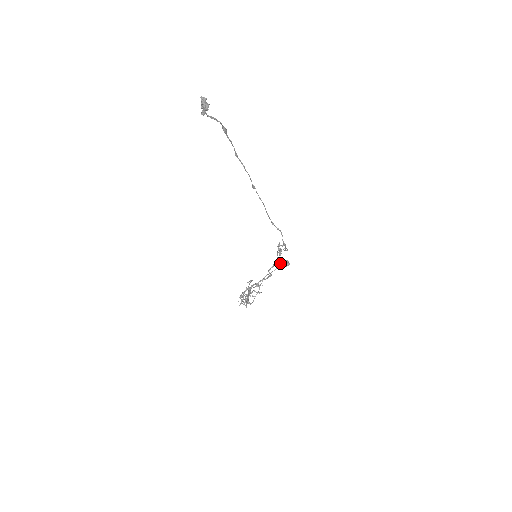
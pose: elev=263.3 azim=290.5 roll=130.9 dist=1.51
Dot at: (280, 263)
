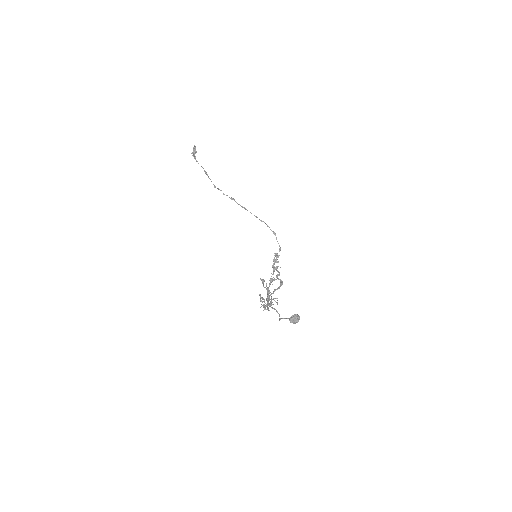
Dot at: (289, 319)
